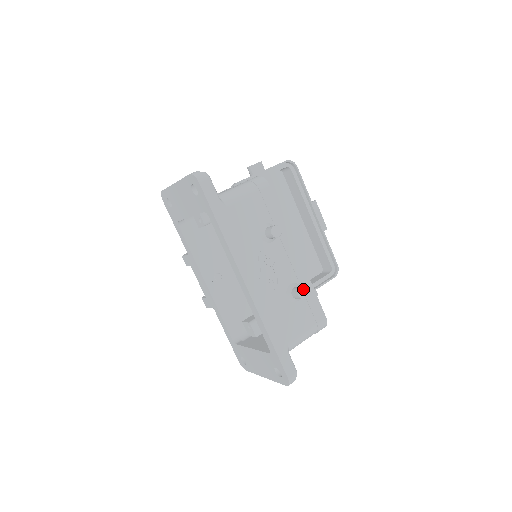
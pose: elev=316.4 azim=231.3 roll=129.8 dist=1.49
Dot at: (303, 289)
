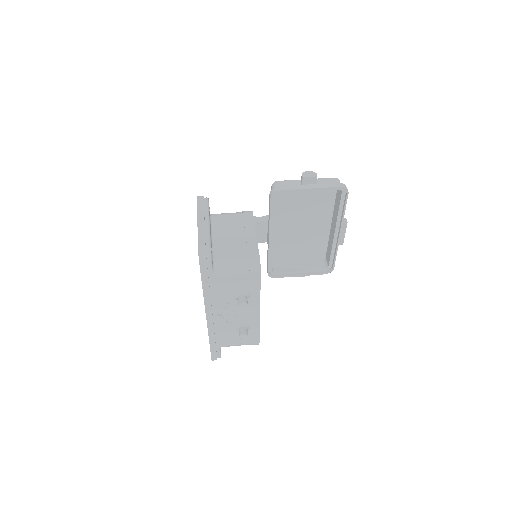
Dot at: (245, 335)
